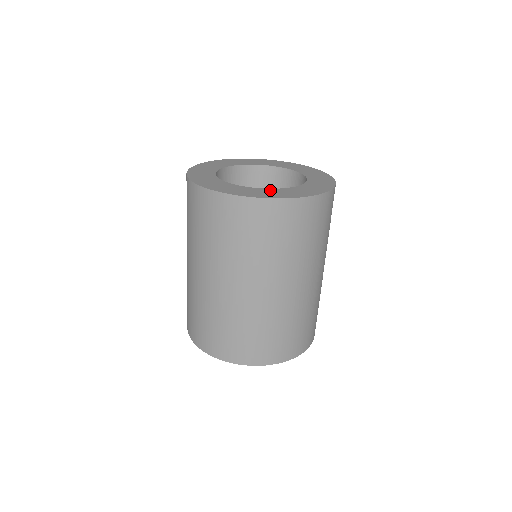
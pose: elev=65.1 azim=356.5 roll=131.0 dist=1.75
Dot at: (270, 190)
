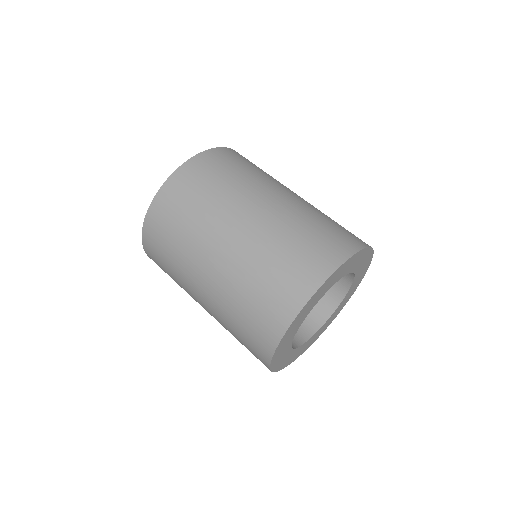
Dot at: occluded
